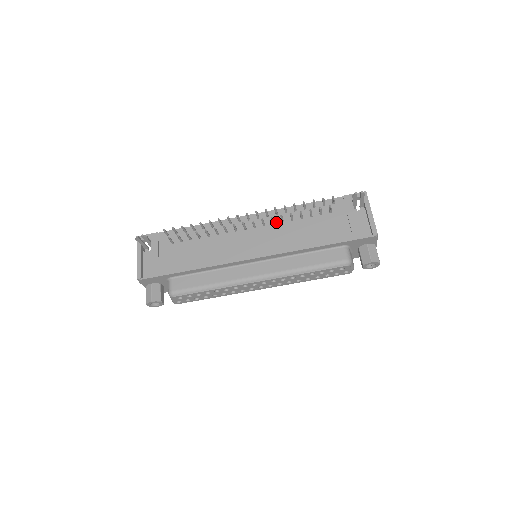
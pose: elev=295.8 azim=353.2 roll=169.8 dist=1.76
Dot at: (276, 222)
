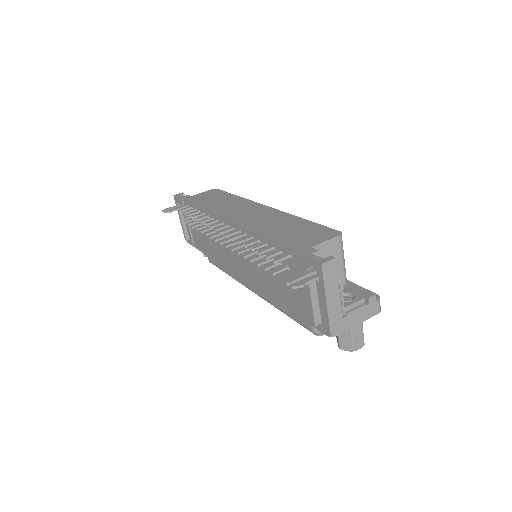
Dot at: occluded
